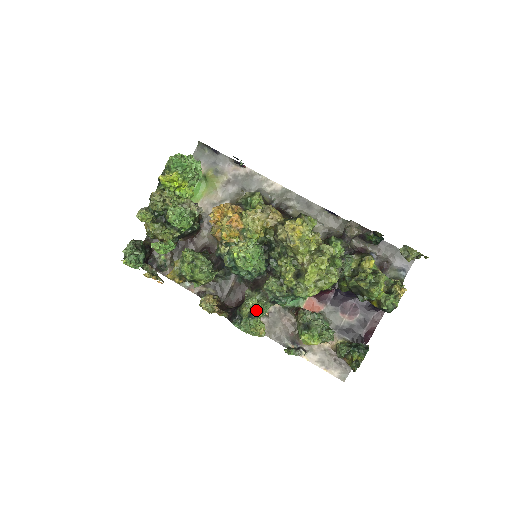
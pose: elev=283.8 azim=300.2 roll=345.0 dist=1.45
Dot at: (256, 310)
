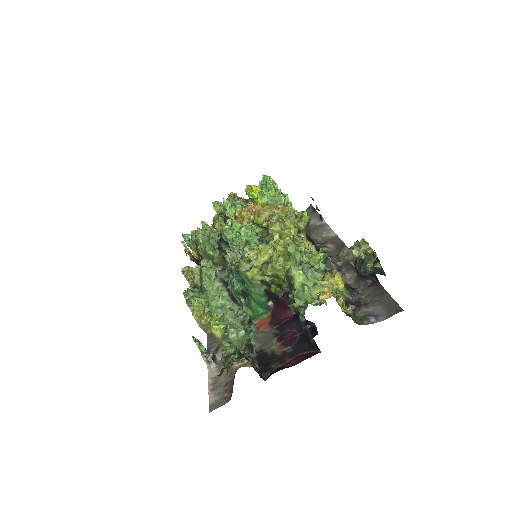
Dot at: (203, 271)
